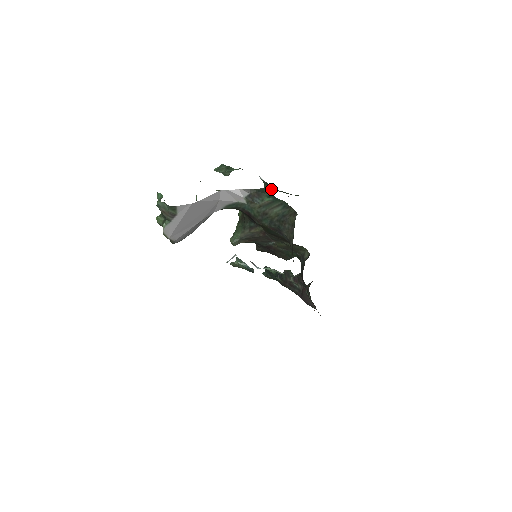
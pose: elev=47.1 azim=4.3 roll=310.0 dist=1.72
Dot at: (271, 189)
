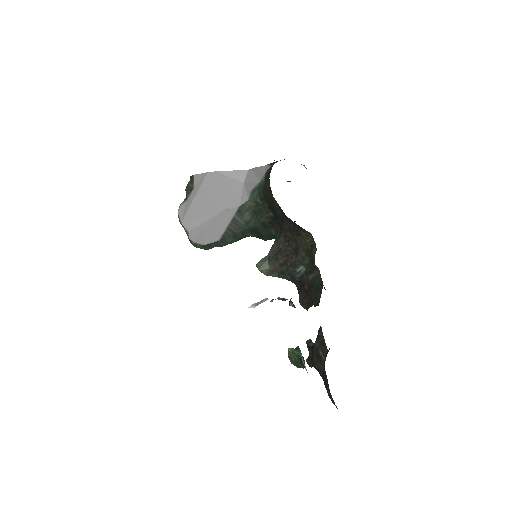
Dot at: occluded
